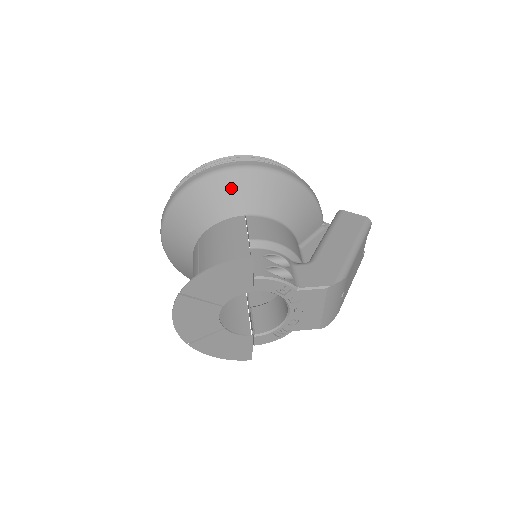
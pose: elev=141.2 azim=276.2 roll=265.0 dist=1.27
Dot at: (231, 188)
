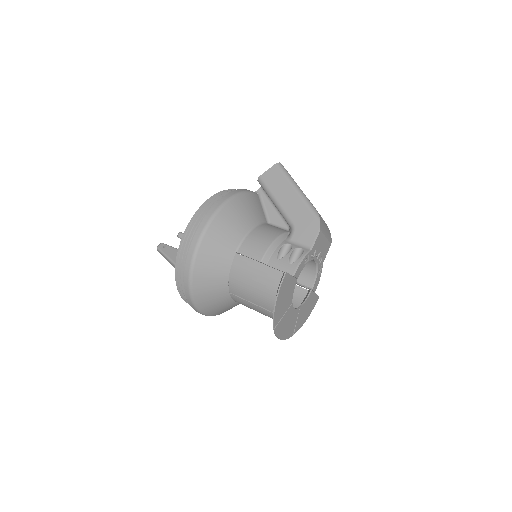
Dot at: (212, 252)
